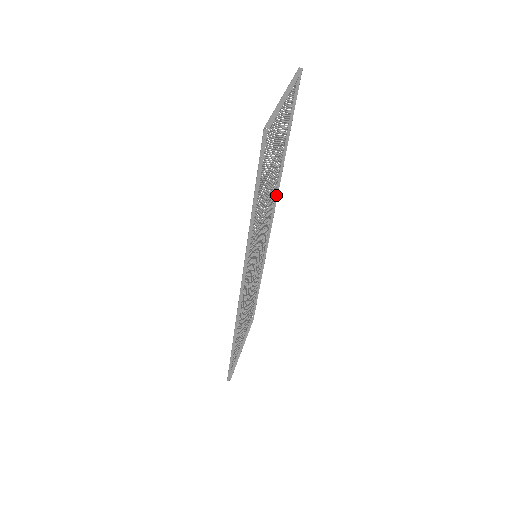
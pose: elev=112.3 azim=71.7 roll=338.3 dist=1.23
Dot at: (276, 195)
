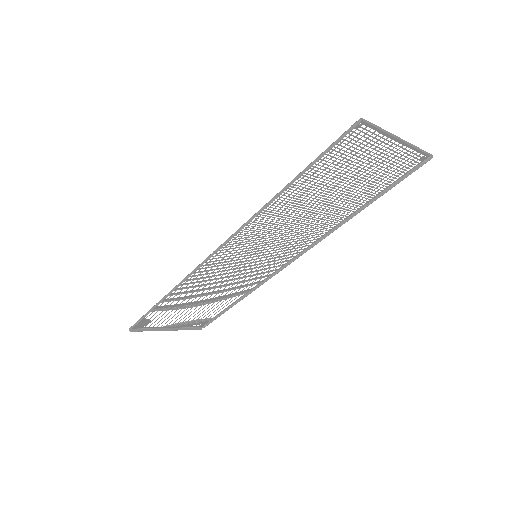
Dot at: (319, 240)
